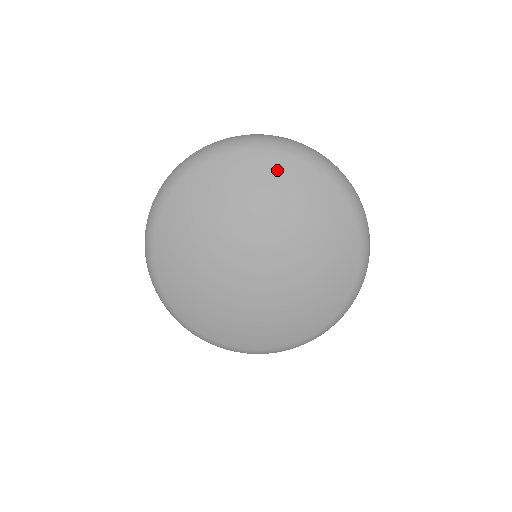
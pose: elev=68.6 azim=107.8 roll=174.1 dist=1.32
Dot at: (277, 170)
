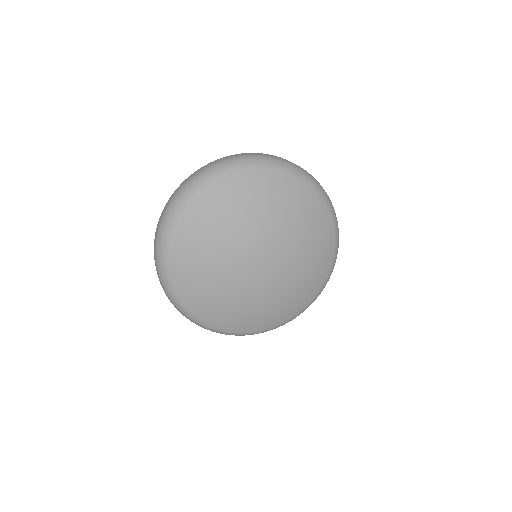
Dot at: (322, 223)
